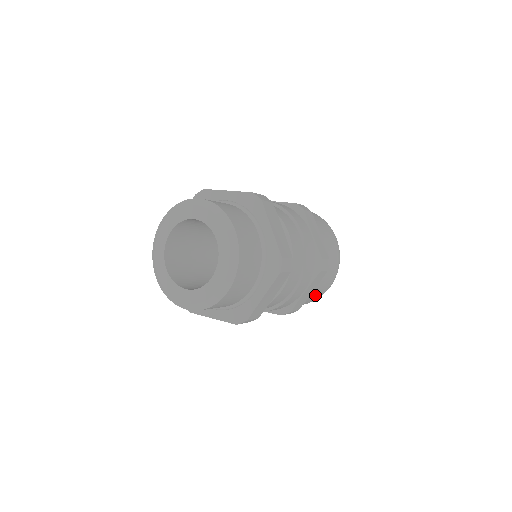
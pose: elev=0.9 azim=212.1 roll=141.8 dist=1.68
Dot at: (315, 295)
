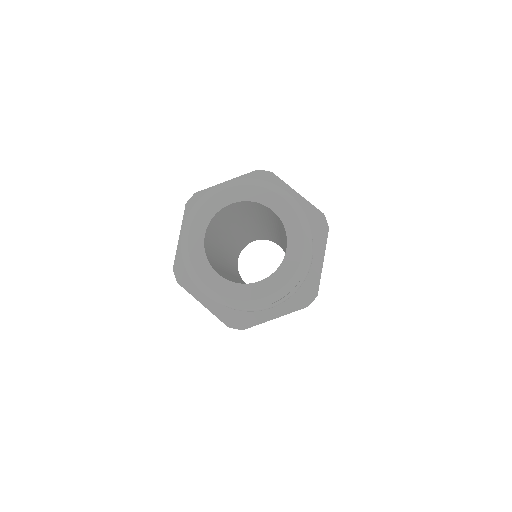
Dot at: occluded
